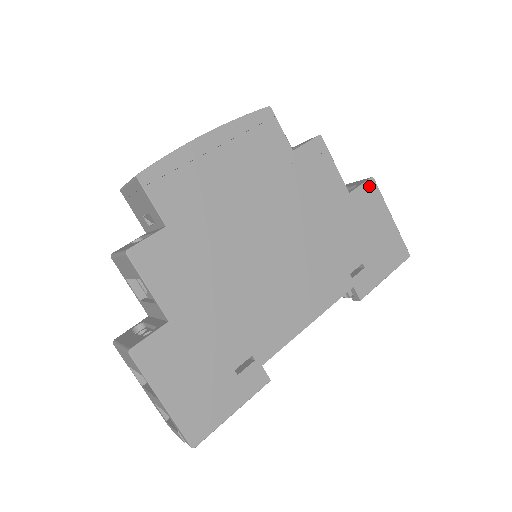
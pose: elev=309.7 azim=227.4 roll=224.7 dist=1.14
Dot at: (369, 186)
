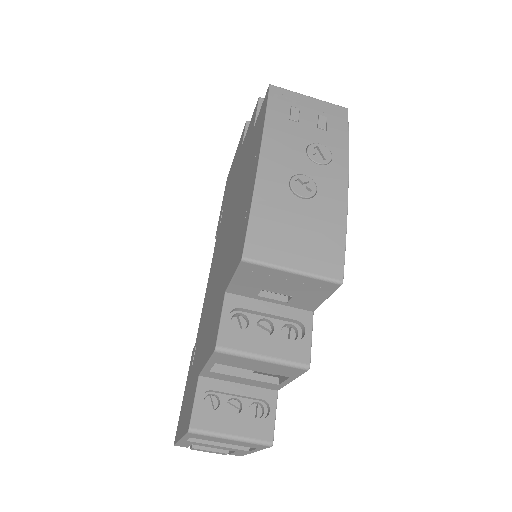
Dot at: occluded
